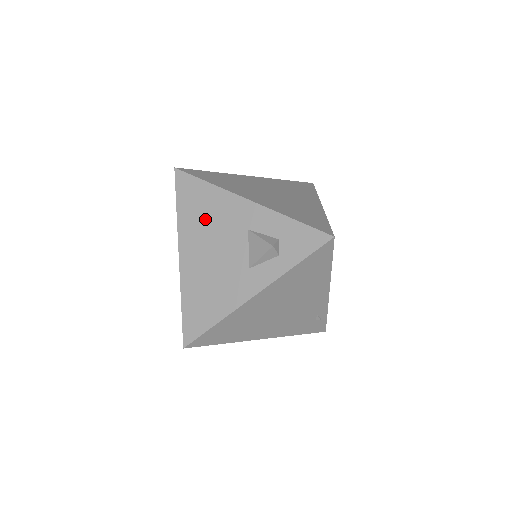
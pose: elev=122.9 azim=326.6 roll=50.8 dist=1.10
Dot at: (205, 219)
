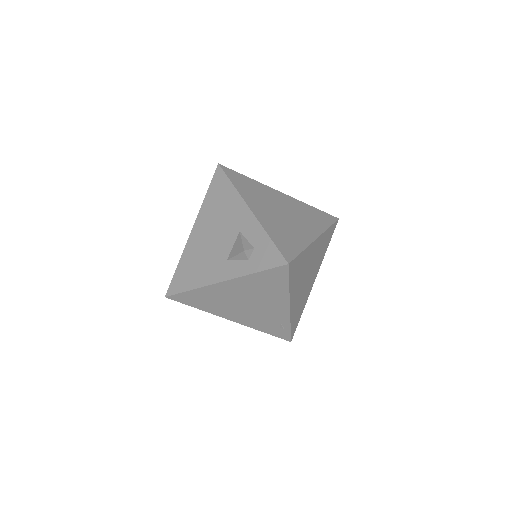
Dot at: (218, 211)
